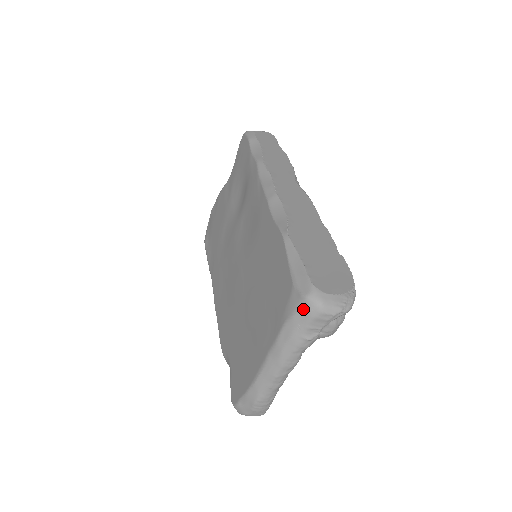
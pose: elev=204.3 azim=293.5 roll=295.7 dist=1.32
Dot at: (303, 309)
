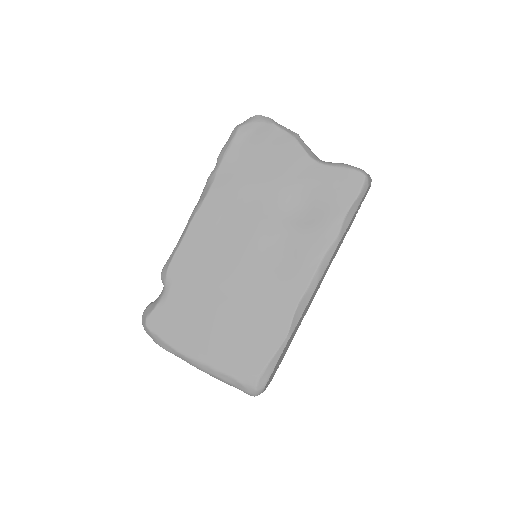
Dot at: (248, 390)
